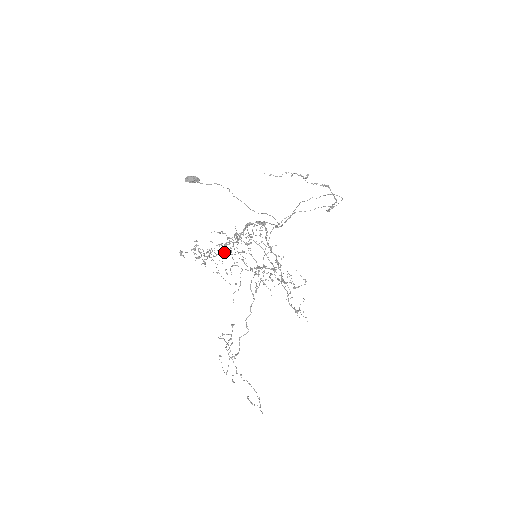
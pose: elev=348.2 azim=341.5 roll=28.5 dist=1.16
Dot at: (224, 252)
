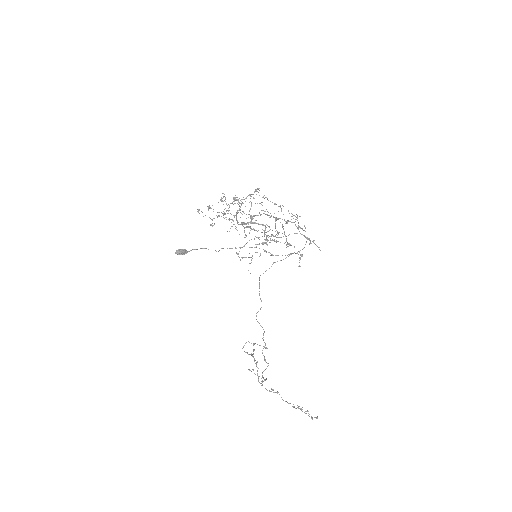
Dot at: (234, 200)
